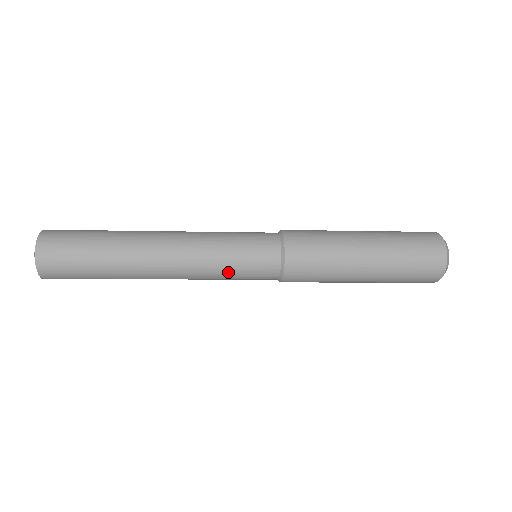
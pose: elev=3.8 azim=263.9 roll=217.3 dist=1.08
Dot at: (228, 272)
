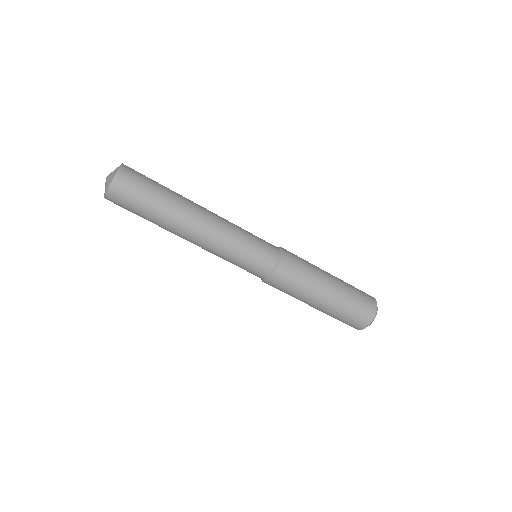
Dot at: (247, 232)
